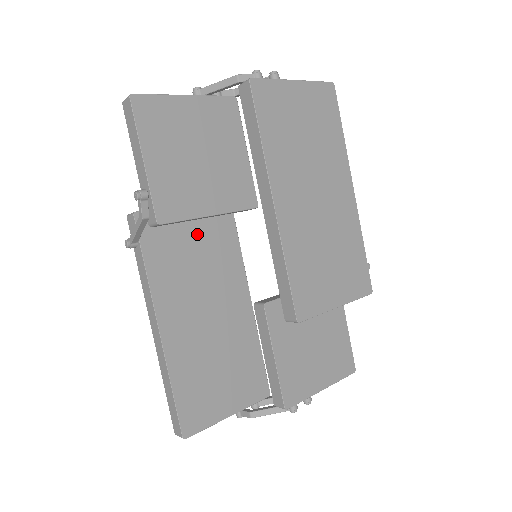
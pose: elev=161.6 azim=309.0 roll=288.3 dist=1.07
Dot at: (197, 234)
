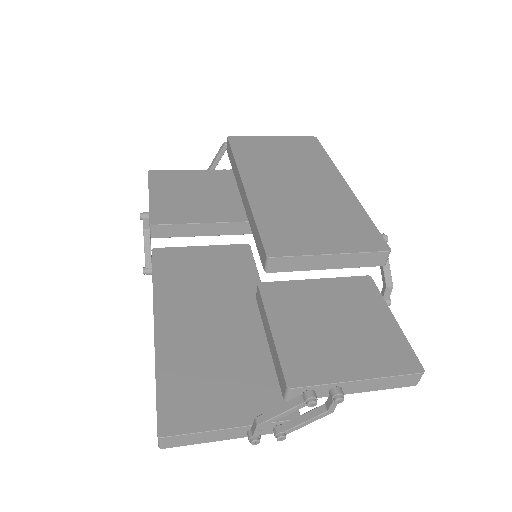
Dot at: (210, 264)
